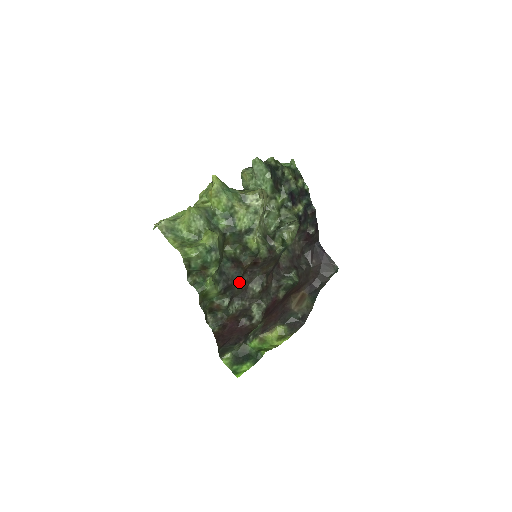
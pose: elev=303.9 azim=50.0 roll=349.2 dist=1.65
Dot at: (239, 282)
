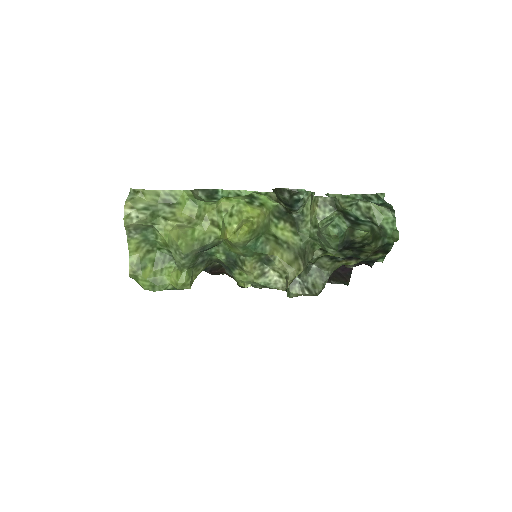
Dot at: occluded
